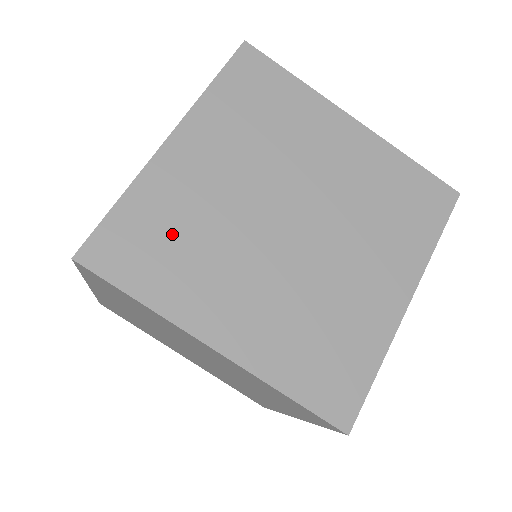
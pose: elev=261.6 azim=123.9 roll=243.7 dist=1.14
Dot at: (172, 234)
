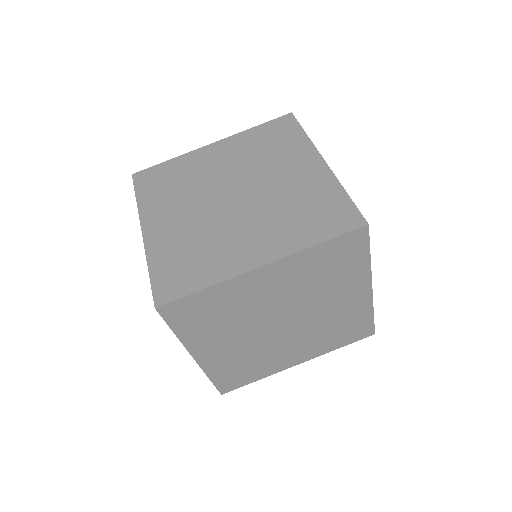
Dot at: (187, 255)
